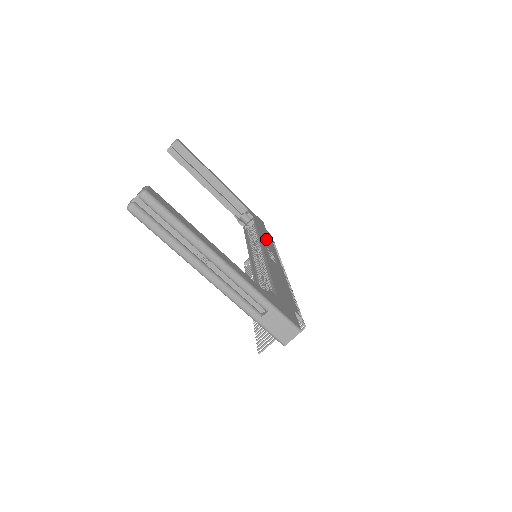
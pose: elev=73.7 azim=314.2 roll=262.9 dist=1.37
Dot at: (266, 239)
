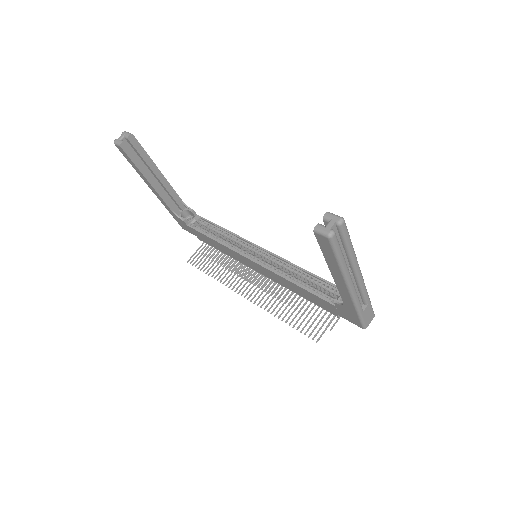
Dot at: occluded
